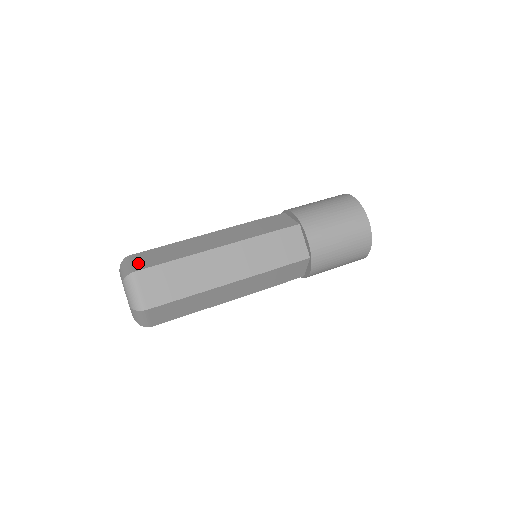
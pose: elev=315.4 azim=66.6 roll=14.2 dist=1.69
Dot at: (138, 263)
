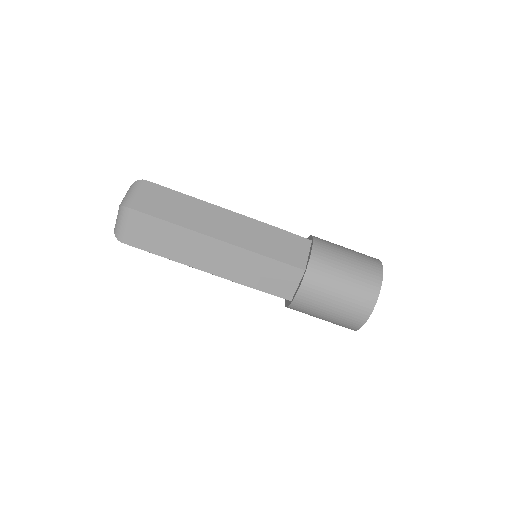
Dot at: (131, 232)
